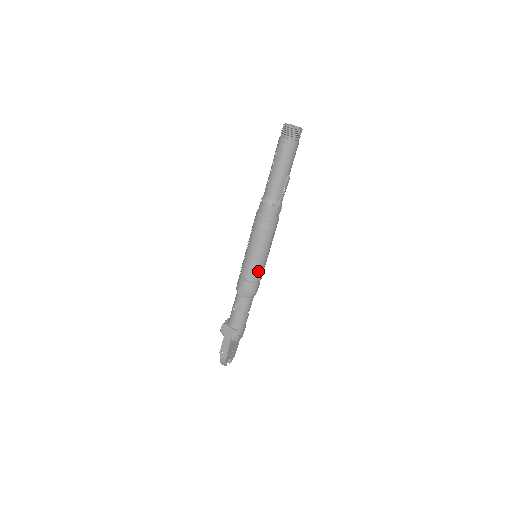
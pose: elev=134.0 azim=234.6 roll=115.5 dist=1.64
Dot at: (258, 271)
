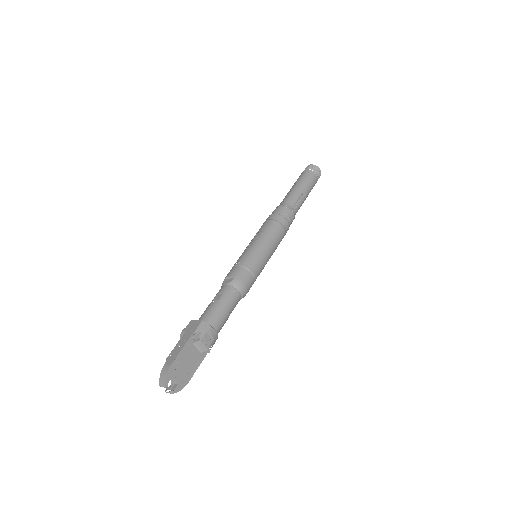
Dot at: (255, 259)
